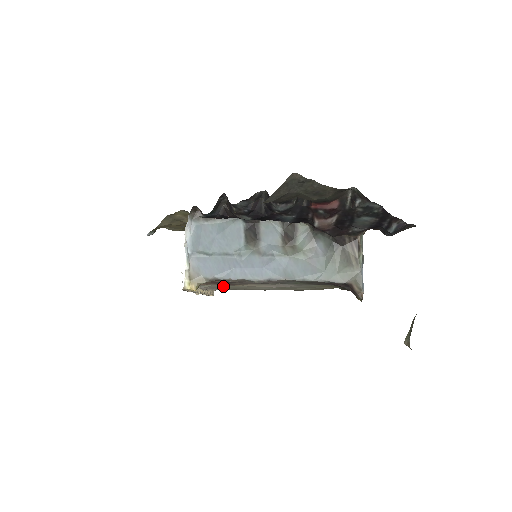
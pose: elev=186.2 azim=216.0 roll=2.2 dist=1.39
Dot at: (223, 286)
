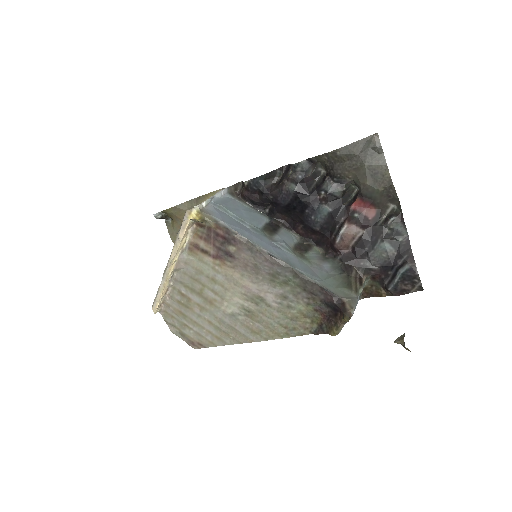
Dot at: (200, 271)
